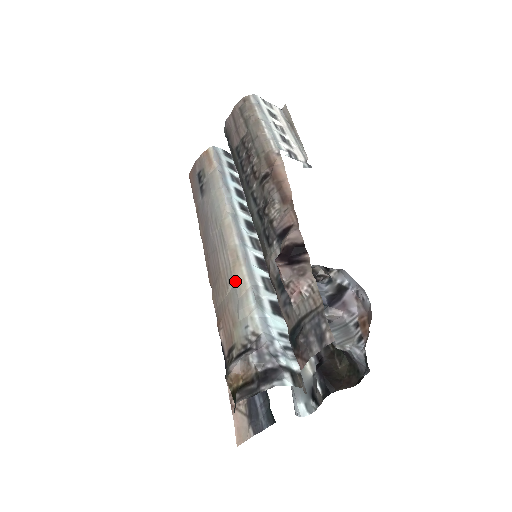
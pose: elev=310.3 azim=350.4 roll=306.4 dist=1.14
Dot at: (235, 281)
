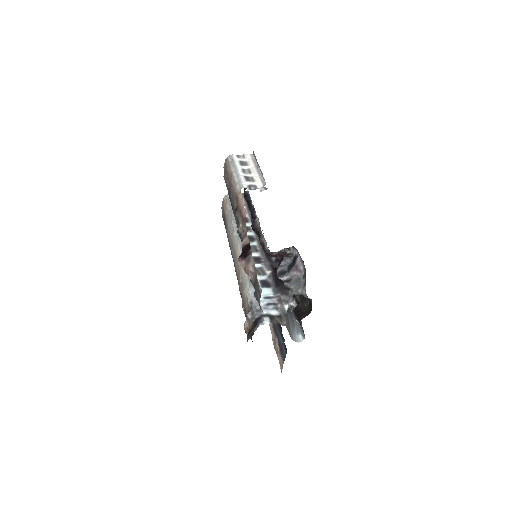
Dot at: (241, 276)
